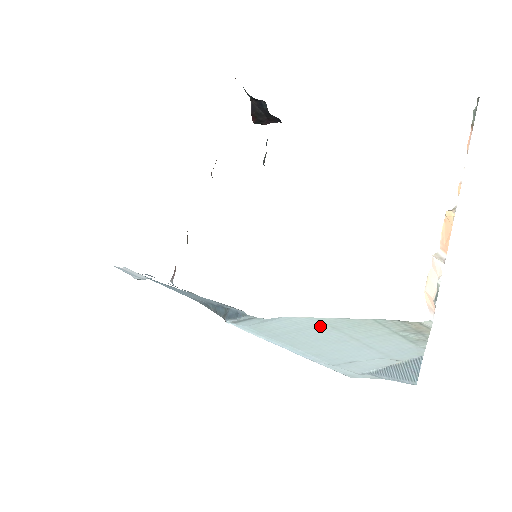
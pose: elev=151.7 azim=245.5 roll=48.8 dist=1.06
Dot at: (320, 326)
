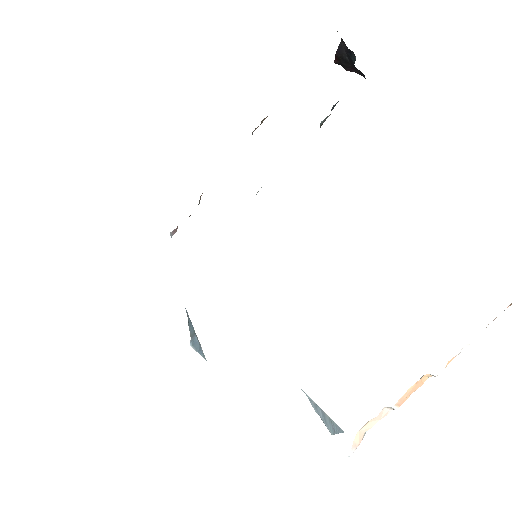
Dot at: occluded
